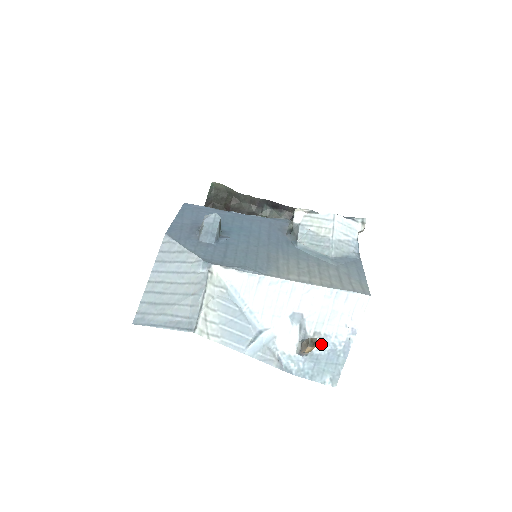
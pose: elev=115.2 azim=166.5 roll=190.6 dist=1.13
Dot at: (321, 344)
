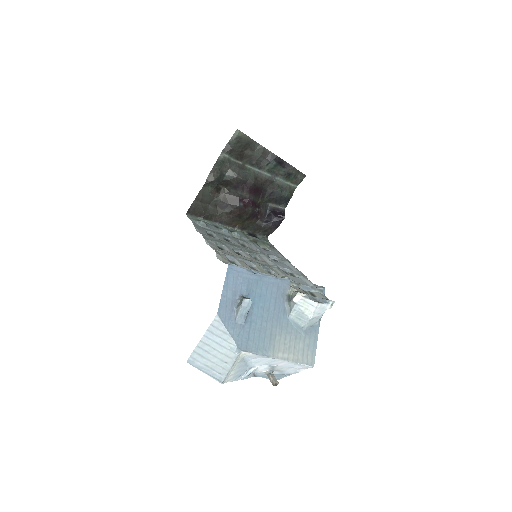
Dot at: (278, 372)
